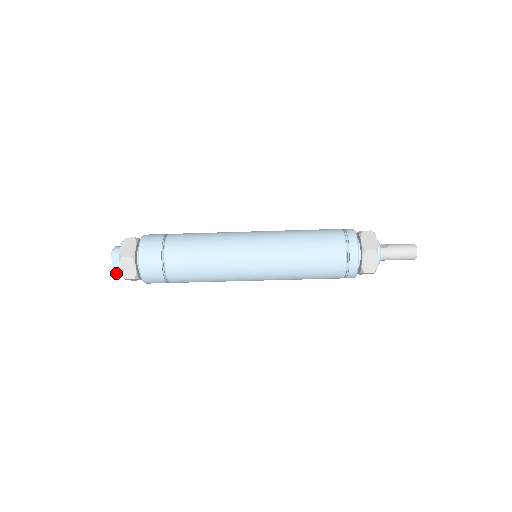
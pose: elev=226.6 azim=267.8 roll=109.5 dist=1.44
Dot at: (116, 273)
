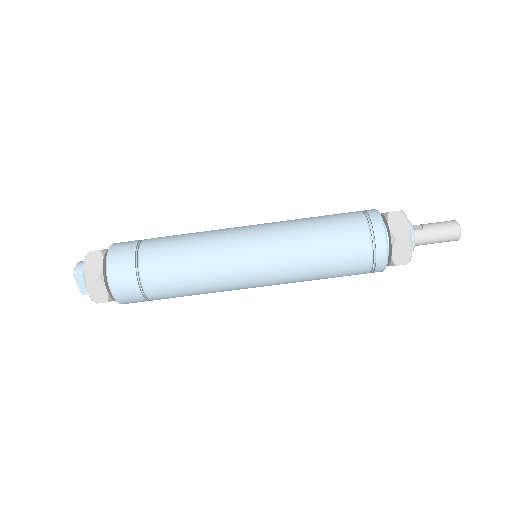
Dot at: occluded
